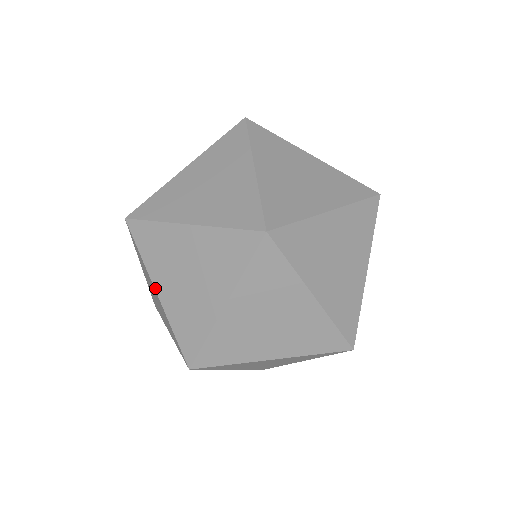
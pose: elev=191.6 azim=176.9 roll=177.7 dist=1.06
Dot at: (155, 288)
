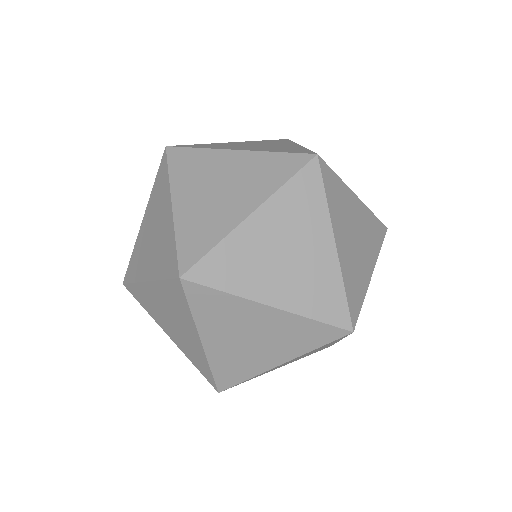
Dot at: (172, 201)
